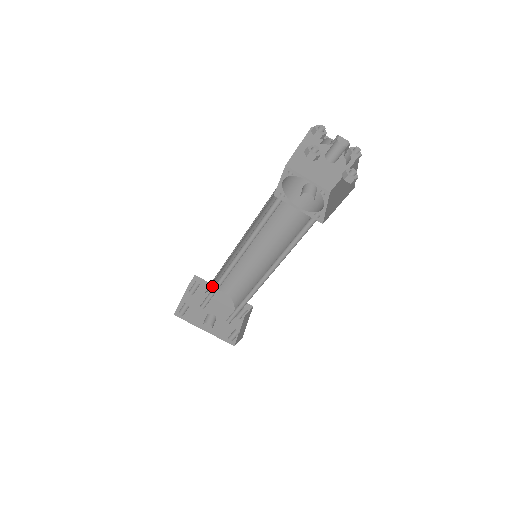
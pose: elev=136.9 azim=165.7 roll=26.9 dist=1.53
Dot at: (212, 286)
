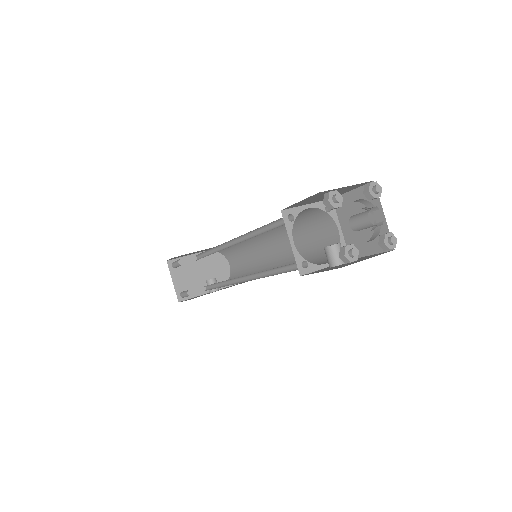
Dot at: occluded
